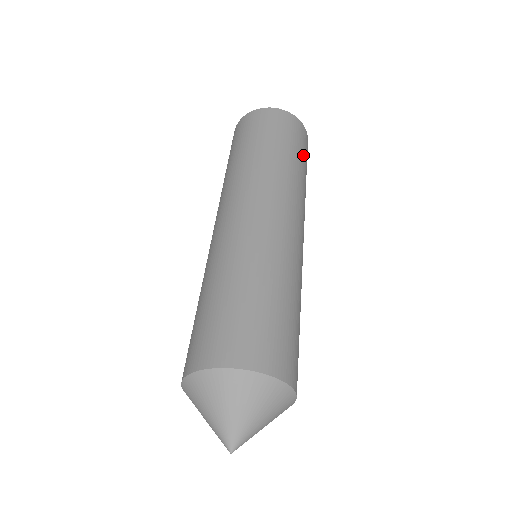
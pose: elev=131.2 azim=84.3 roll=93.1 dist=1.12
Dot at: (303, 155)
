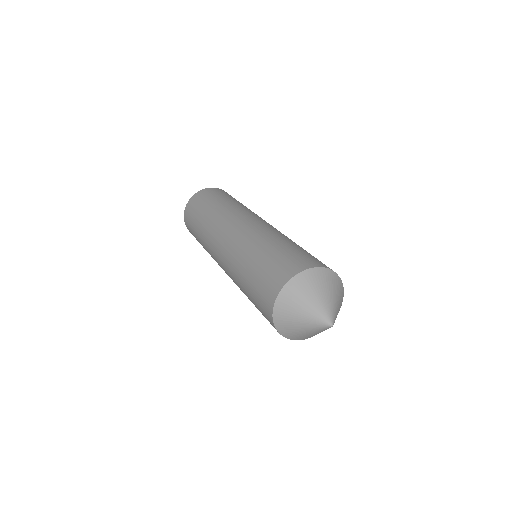
Dot at: (231, 197)
